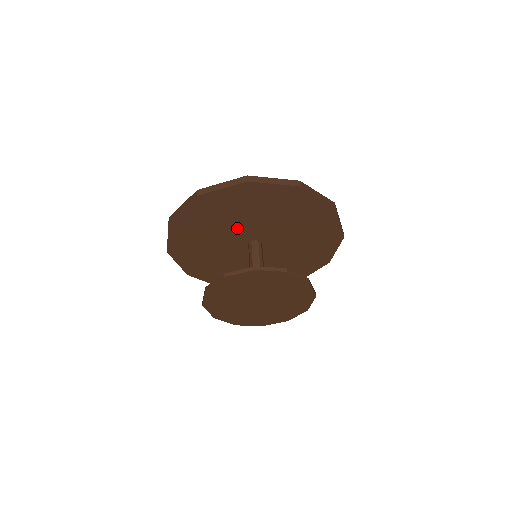
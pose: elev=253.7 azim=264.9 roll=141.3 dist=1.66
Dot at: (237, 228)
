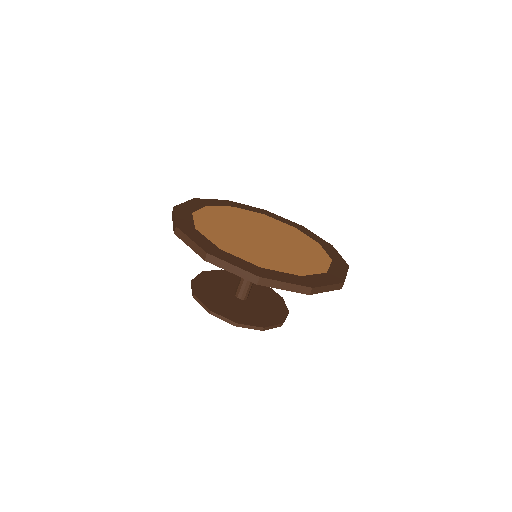
Dot at: occluded
